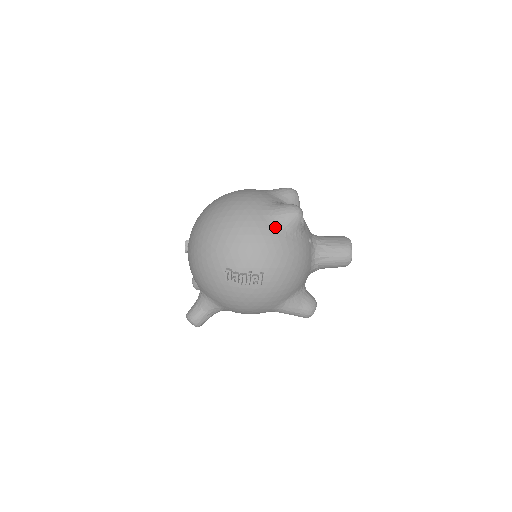
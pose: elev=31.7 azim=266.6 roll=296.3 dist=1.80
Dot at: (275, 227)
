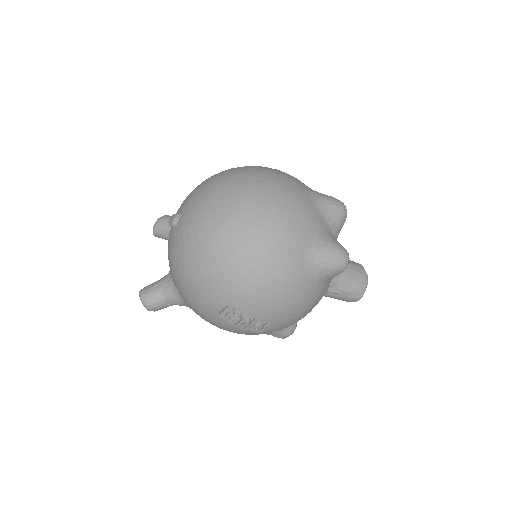
Dot at: (311, 276)
